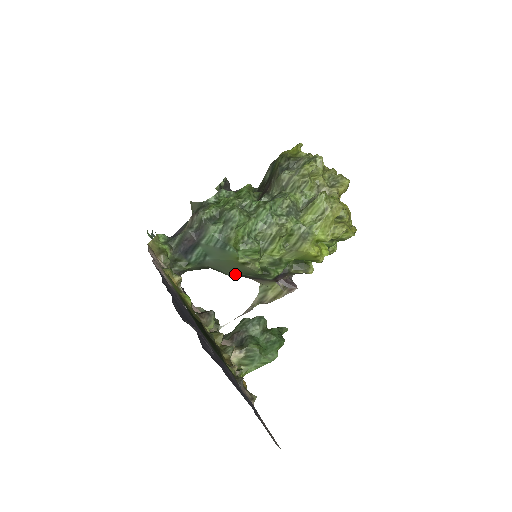
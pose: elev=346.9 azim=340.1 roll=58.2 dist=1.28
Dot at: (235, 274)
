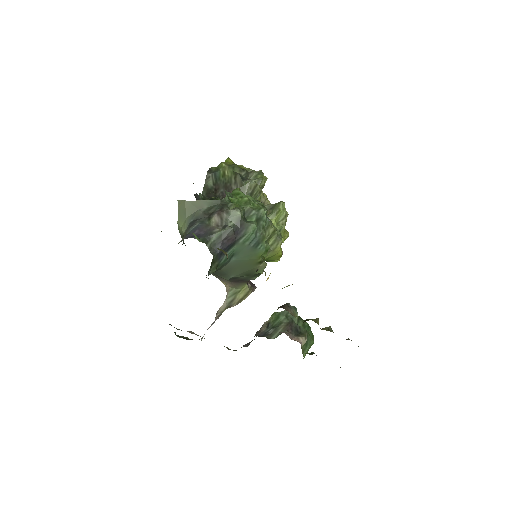
Dot at: (236, 276)
